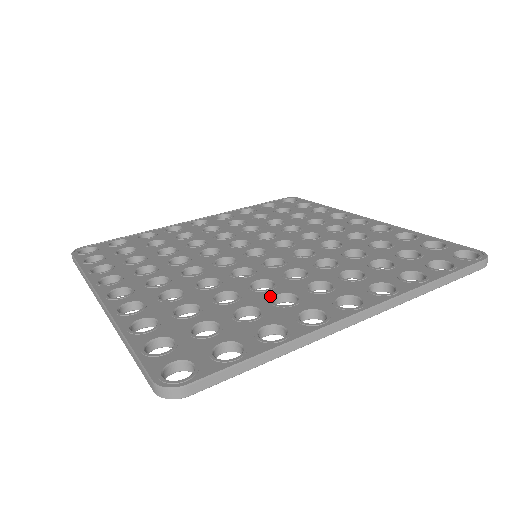
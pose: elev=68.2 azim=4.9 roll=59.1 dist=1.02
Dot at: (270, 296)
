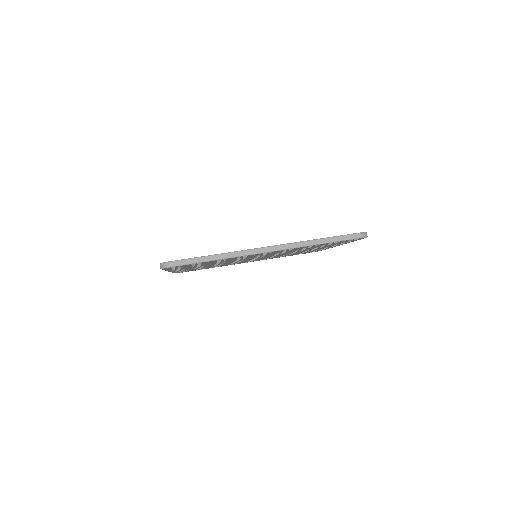
Dot at: occluded
